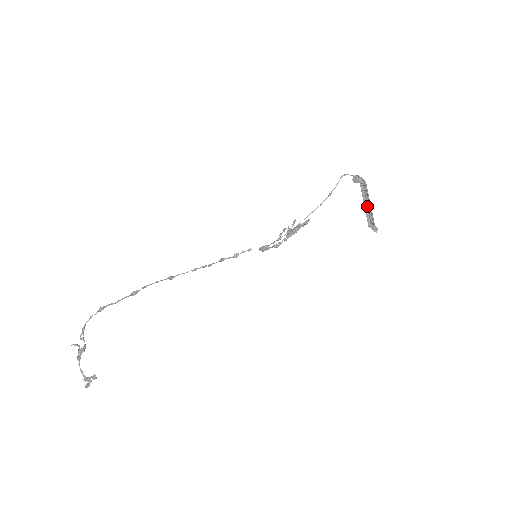
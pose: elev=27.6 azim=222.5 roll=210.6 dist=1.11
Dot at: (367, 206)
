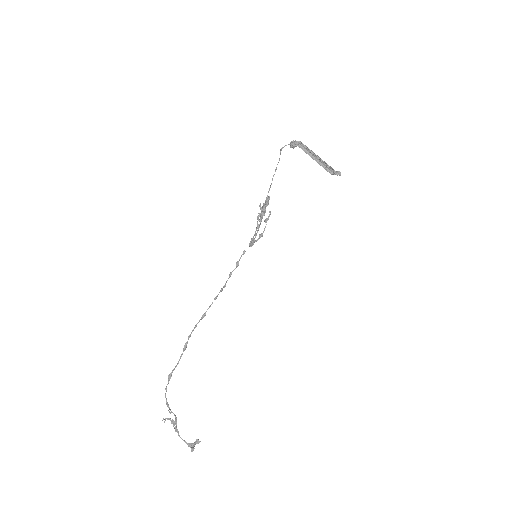
Dot at: (318, 160)
